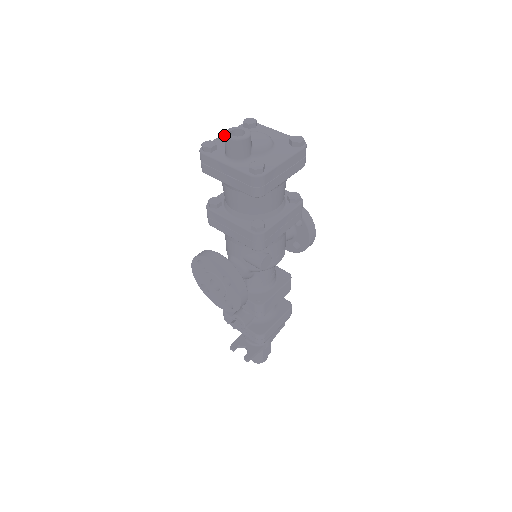
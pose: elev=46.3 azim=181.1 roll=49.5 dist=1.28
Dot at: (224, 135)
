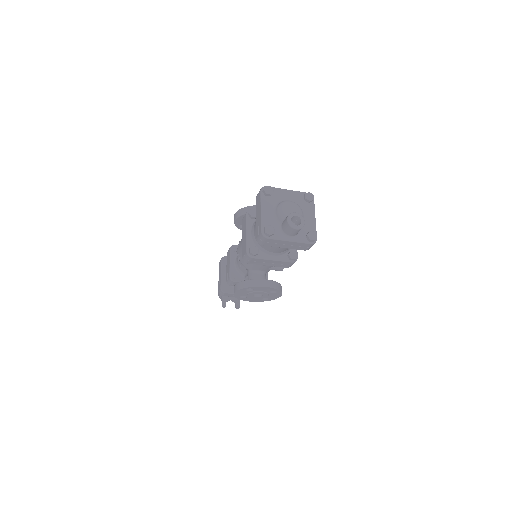
Dot at: (291, 227)
